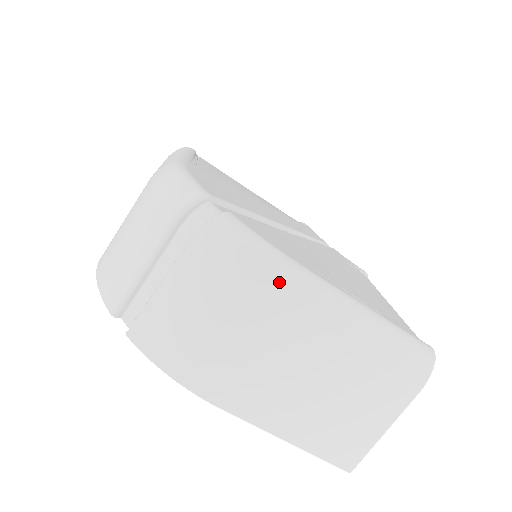
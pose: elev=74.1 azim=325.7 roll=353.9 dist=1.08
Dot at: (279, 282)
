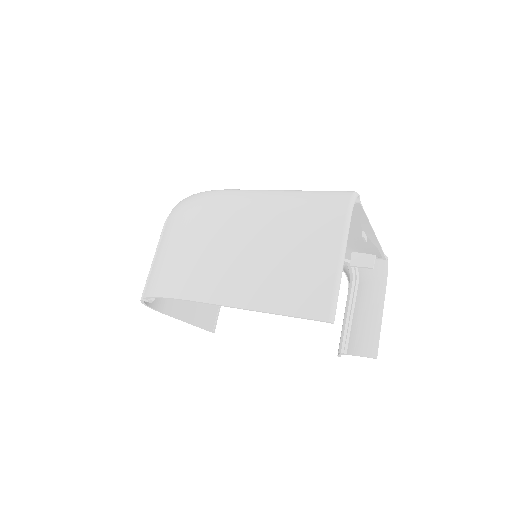
Dot at: (208, 198)
